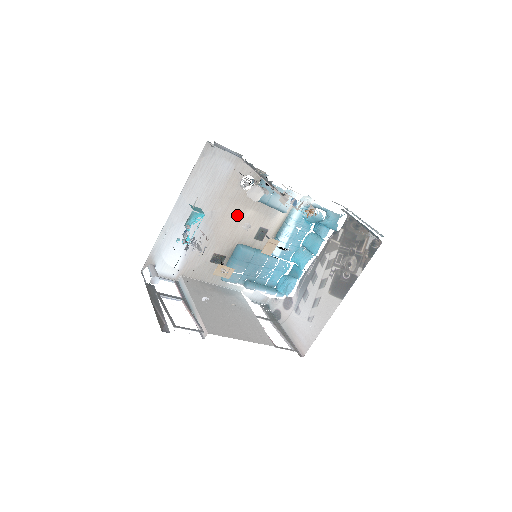
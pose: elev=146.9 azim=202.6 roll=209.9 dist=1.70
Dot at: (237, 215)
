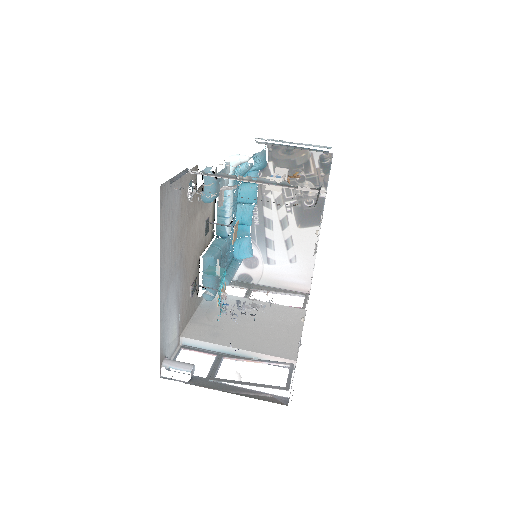
Dot at: (193, 231)
